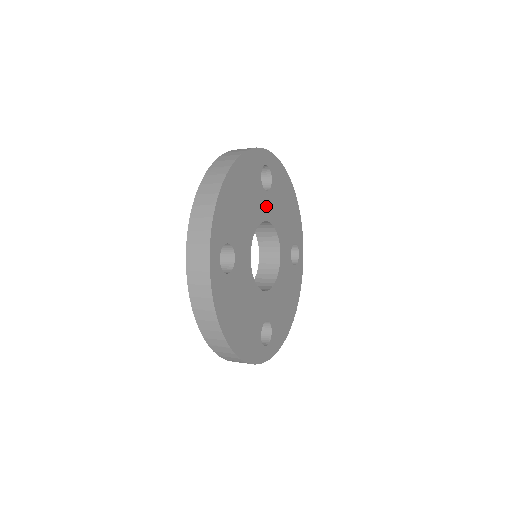
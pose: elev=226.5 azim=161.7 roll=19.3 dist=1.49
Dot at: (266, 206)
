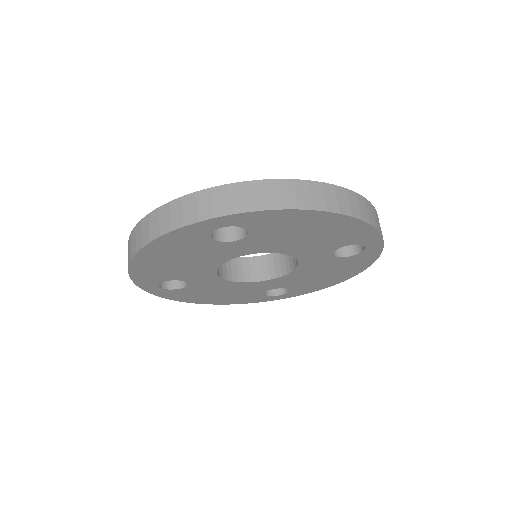
Dot at: (240, 248)
